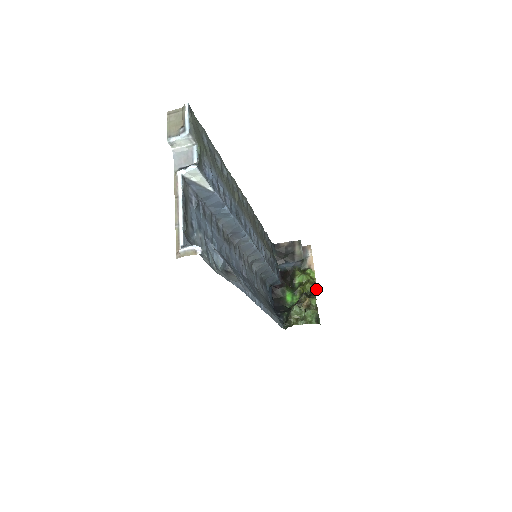
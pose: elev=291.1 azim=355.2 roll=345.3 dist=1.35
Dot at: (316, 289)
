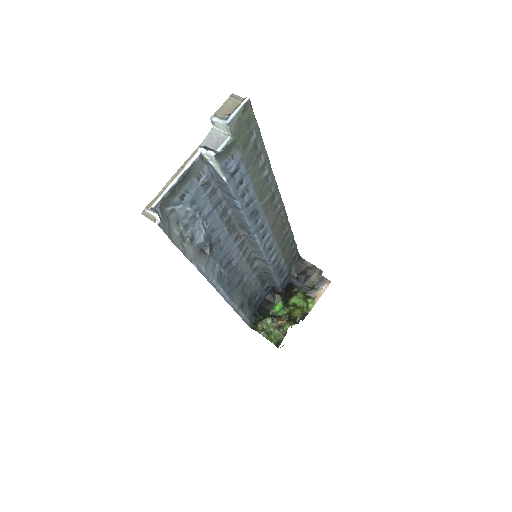
Dot at: (302, 319)
